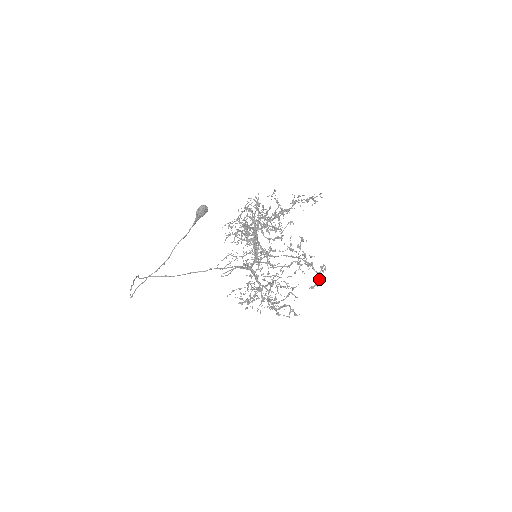
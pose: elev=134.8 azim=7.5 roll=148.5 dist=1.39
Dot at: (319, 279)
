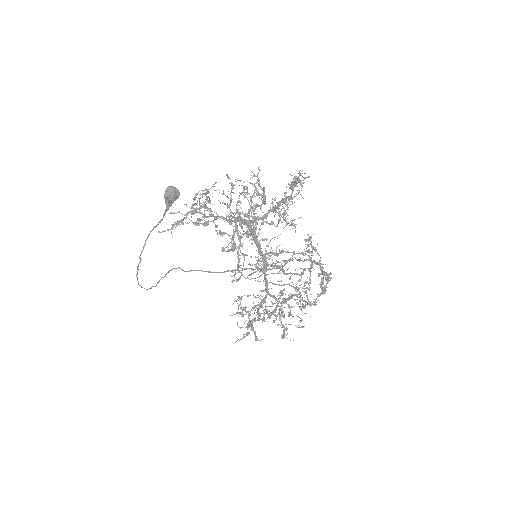
Dot at: (318, 296)
